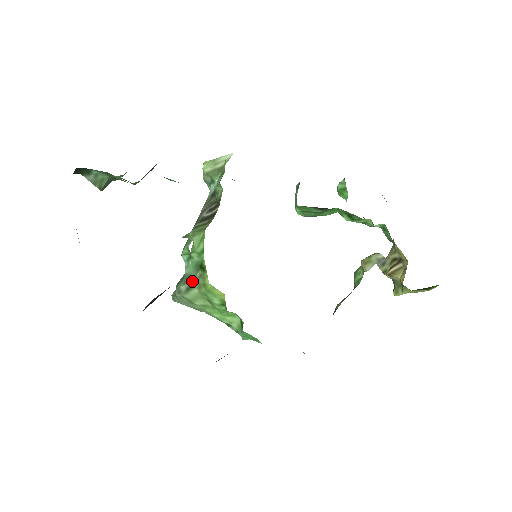
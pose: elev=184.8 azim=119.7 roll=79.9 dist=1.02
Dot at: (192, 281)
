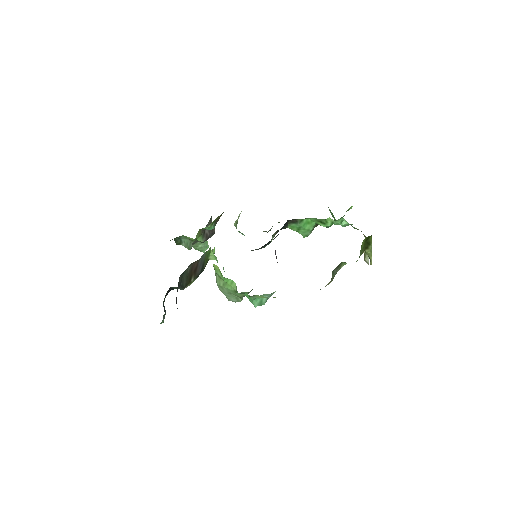
Dot at: (215, 272)
